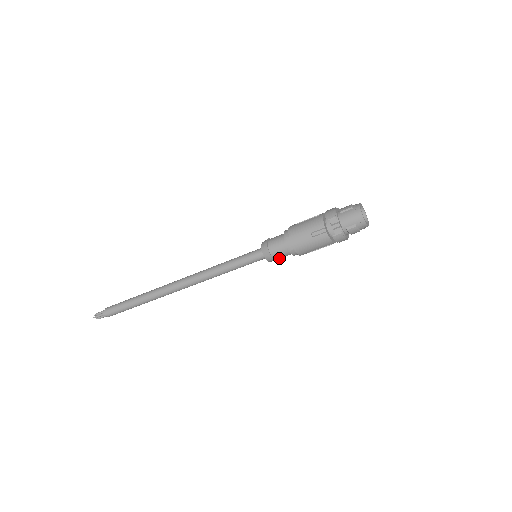
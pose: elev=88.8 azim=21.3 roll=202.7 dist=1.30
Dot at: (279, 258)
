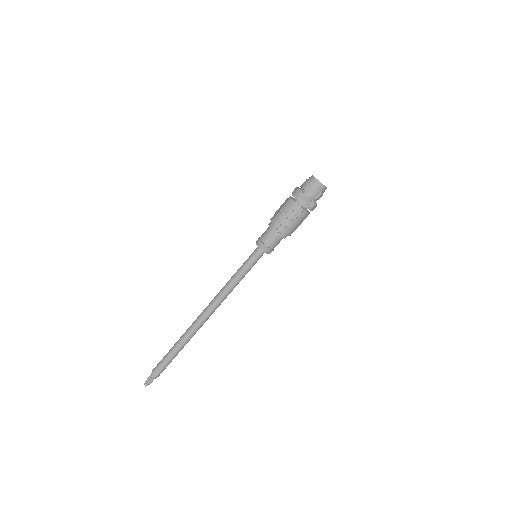
Dot at: occluded
